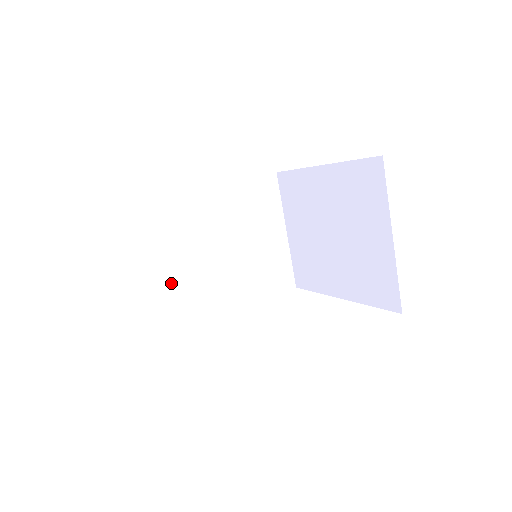
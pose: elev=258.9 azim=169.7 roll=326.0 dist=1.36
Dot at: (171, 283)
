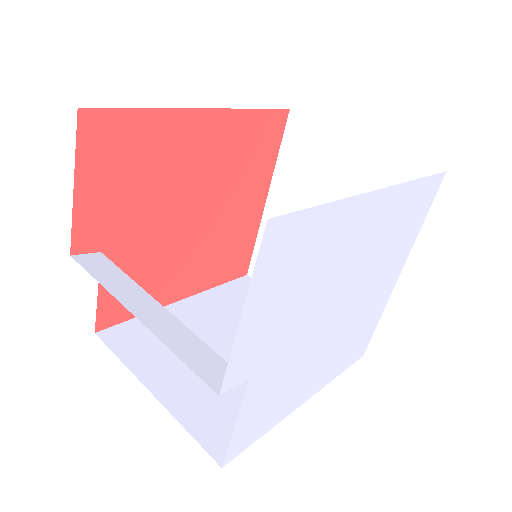
Dot at: (165, 314)
